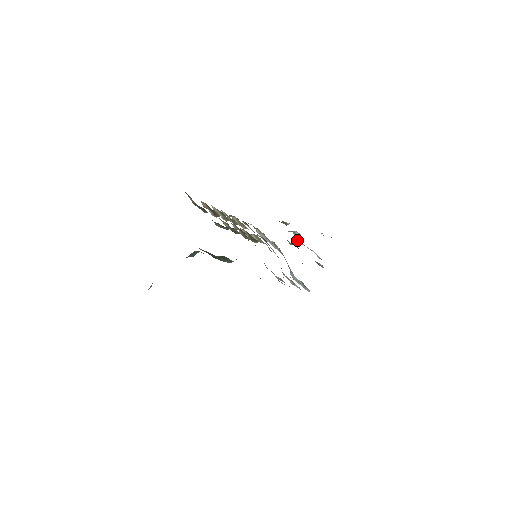
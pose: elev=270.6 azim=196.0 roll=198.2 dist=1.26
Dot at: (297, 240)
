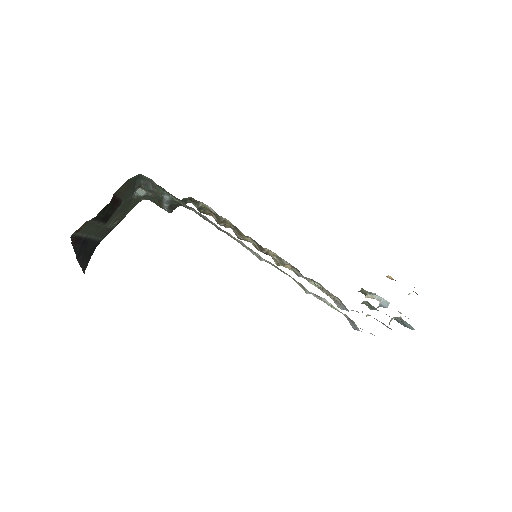
Dot at: (372, 298)
